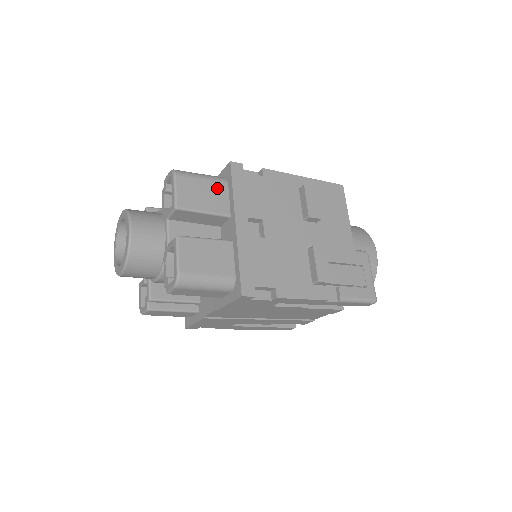
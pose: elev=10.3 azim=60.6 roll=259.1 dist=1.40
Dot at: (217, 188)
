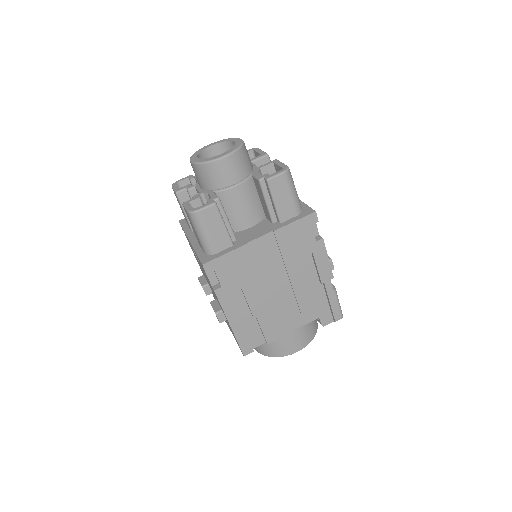
Dot at: occluded
